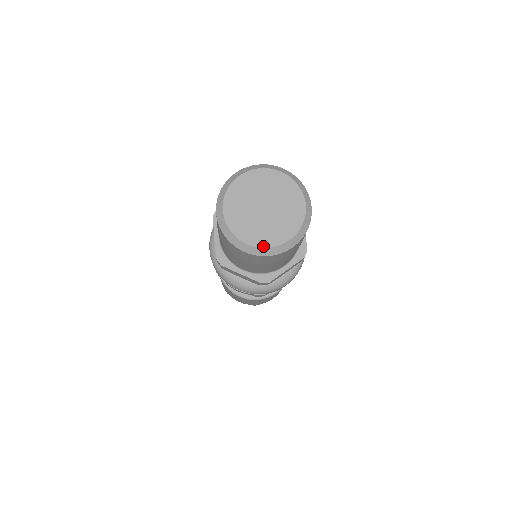
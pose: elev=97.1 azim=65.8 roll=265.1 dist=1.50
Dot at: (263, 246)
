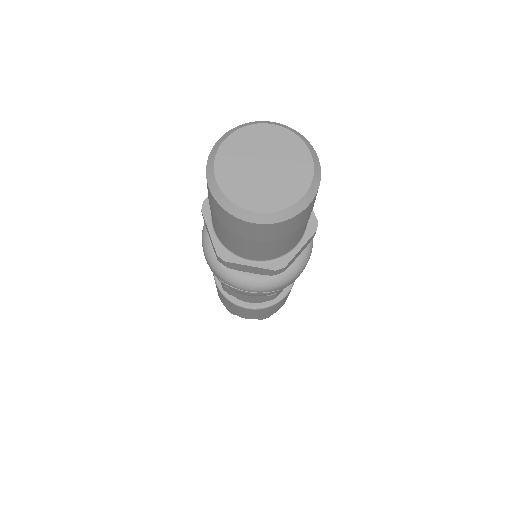
Dot at: (274, 210)
